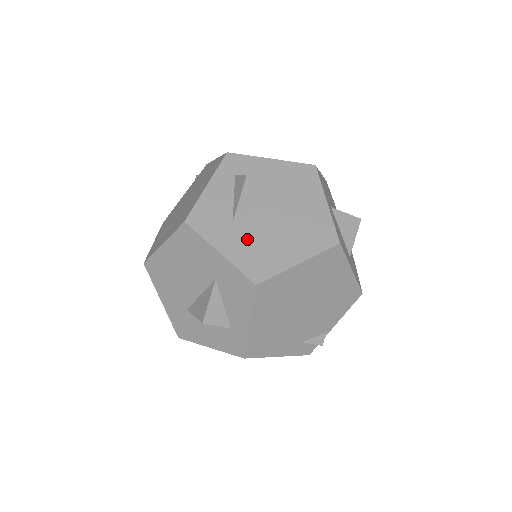
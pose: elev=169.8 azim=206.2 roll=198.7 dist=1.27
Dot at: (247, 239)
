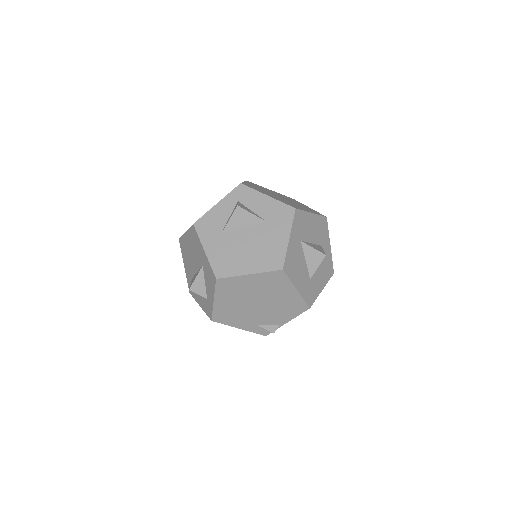
Dot at: (225, 247)
